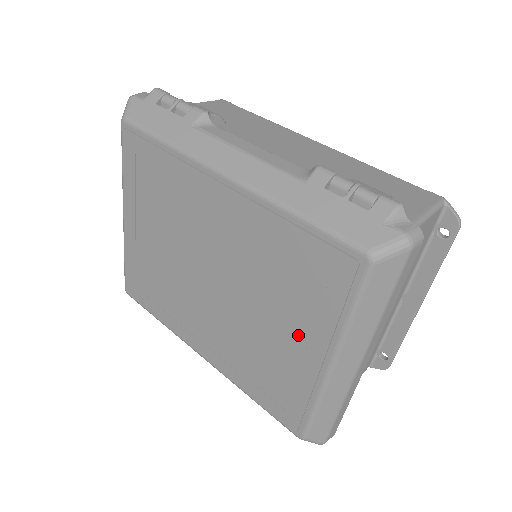
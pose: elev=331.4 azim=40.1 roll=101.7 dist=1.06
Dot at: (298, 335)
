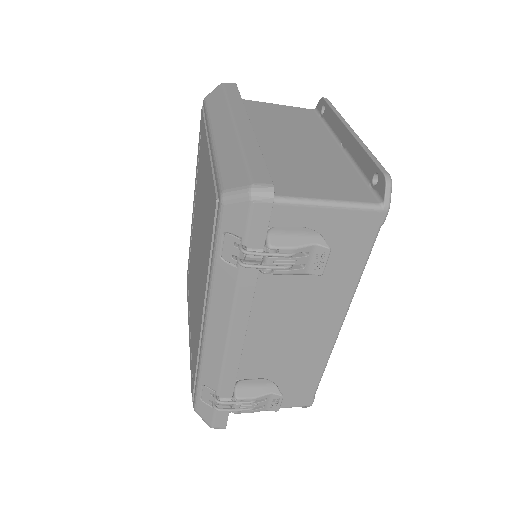
Dot at: (205, 166)
